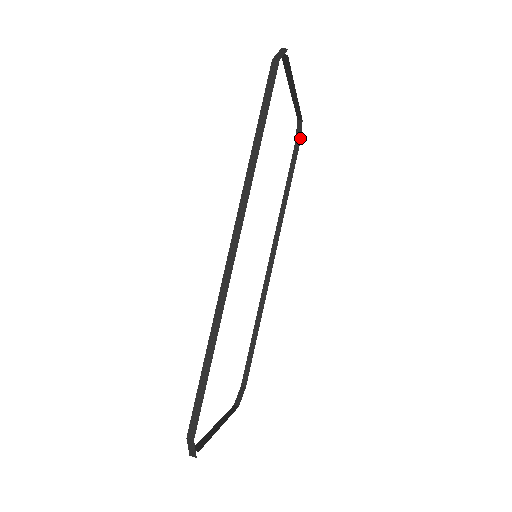
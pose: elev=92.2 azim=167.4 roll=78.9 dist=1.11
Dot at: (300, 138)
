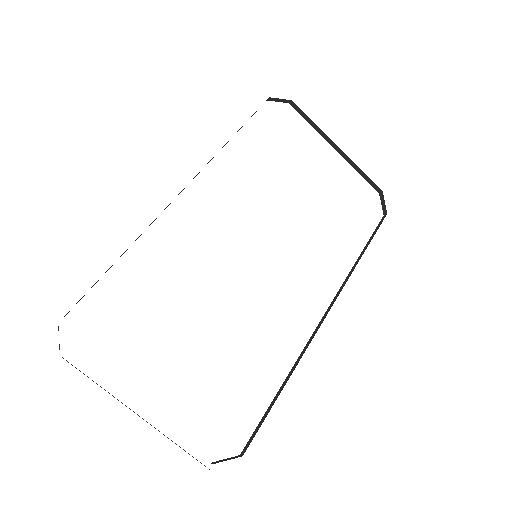
Dot at: (386, 210)
